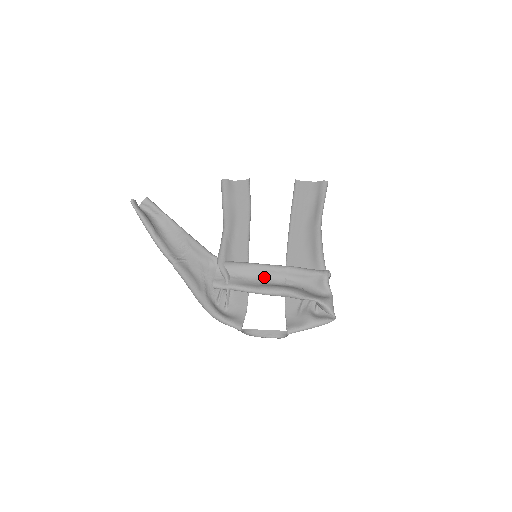
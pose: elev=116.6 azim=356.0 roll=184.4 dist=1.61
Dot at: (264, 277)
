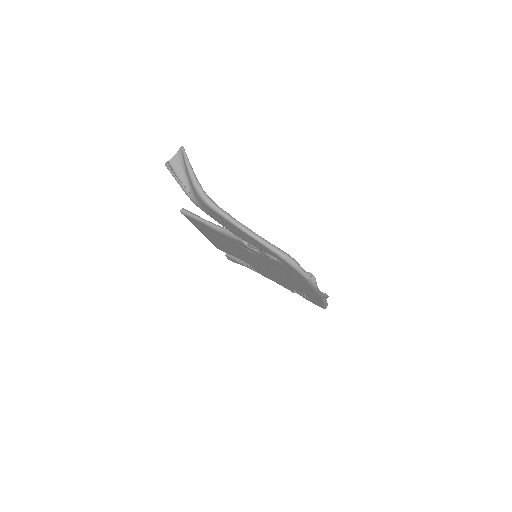
Dot at: (273, 269)
